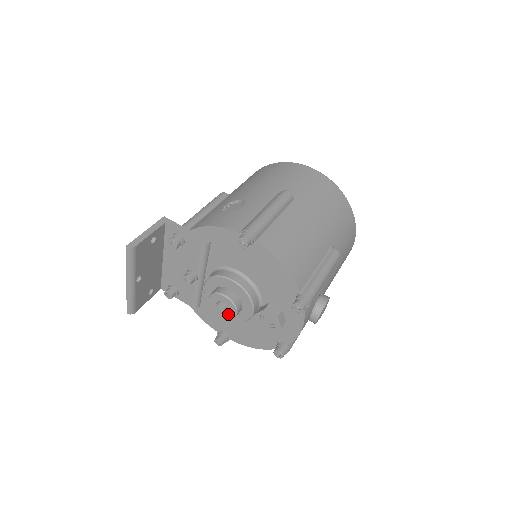
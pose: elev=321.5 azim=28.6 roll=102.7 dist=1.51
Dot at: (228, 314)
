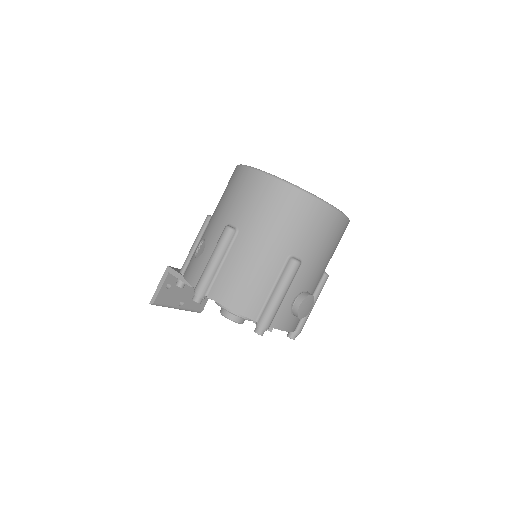
Dot at: occluded
